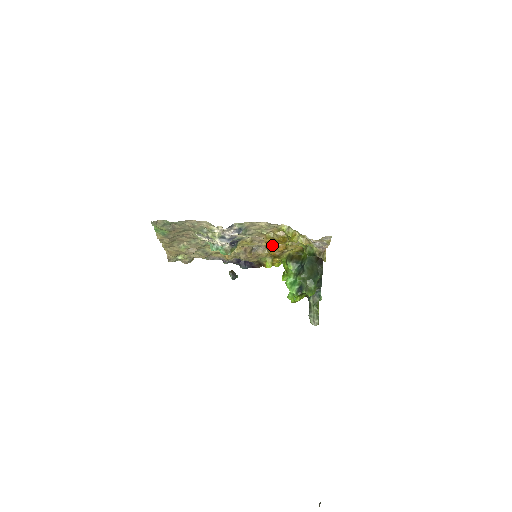
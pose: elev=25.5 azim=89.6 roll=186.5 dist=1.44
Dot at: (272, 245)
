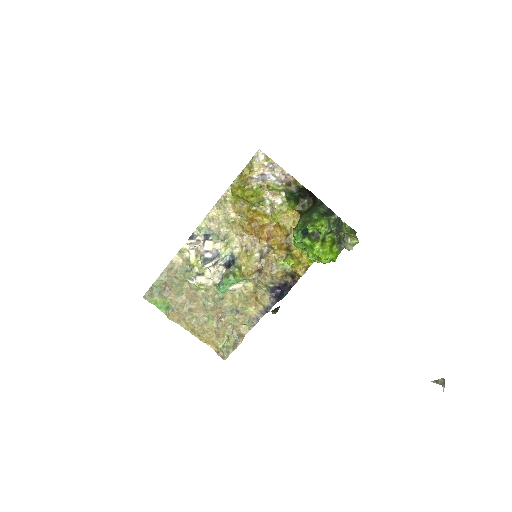
Dot at: (266, 236)
